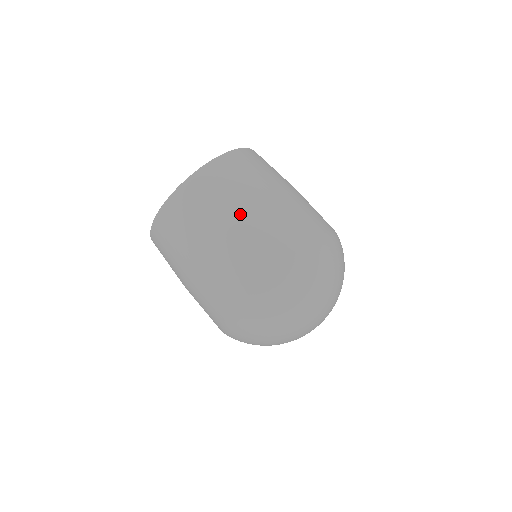
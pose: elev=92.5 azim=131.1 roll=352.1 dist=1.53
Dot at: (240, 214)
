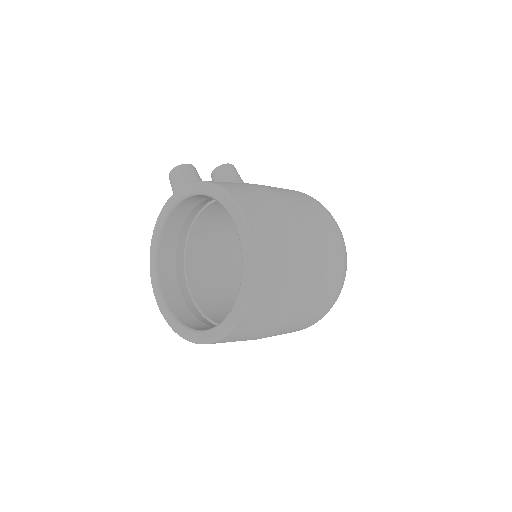
Dot at: (280, 327)
